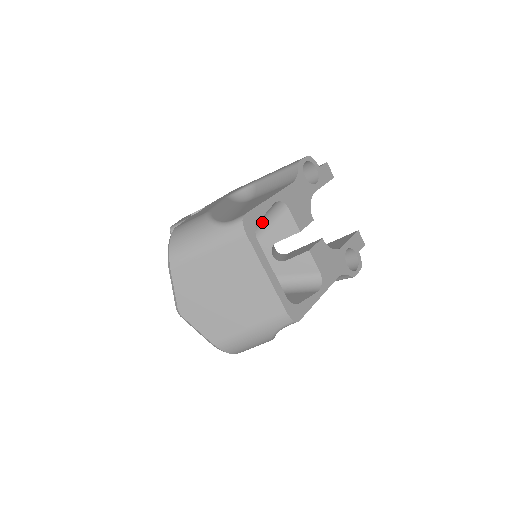
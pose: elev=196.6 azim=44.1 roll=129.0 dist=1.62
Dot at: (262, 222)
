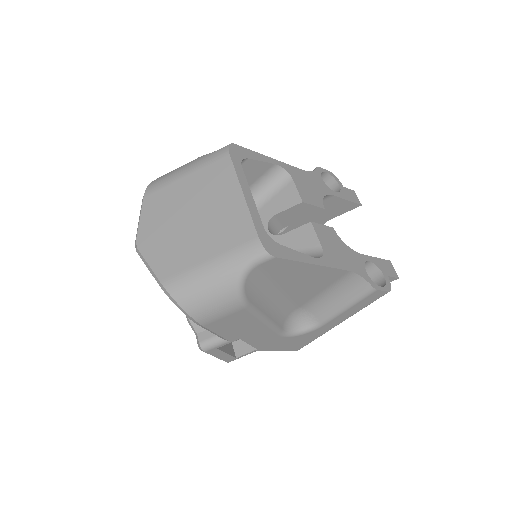
Dot at: (262, 192)
